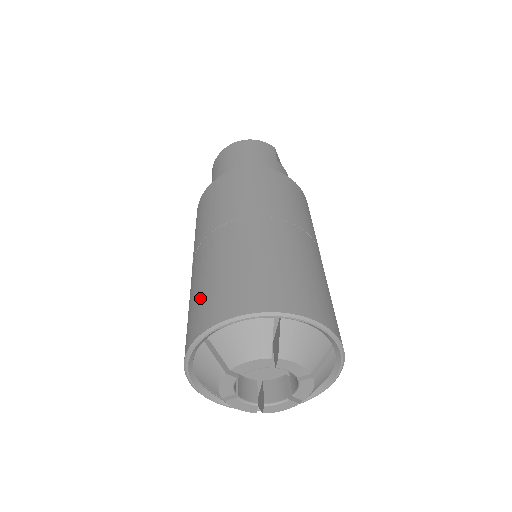
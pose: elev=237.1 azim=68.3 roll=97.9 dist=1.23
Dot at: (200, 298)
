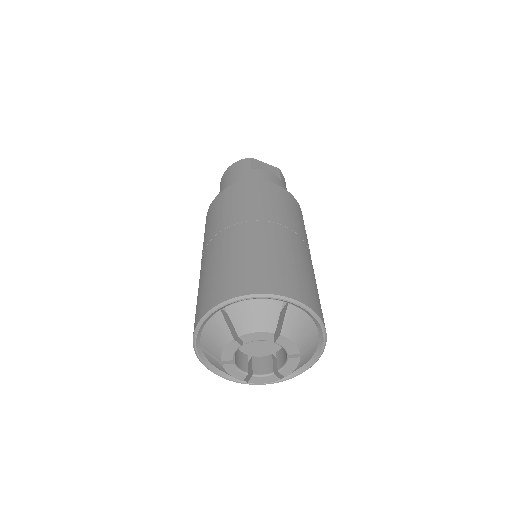
Dot at: occluded
